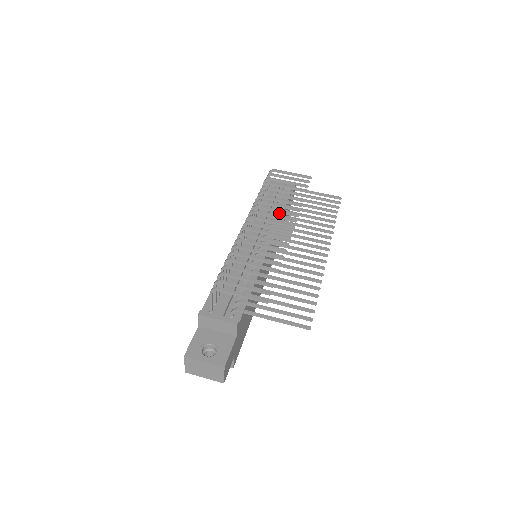
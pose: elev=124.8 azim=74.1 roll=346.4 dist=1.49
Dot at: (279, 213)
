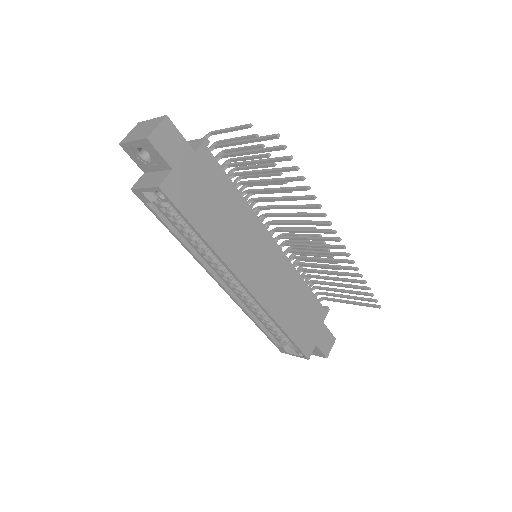
Dot at: (302, 281)
